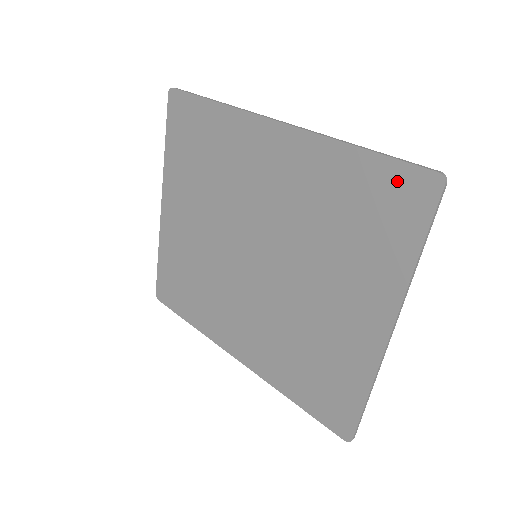
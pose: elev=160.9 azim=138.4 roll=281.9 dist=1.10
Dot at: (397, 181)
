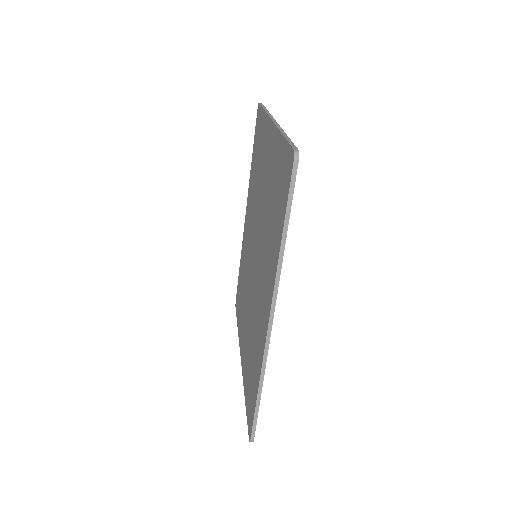
Dot at: (256, 131)
